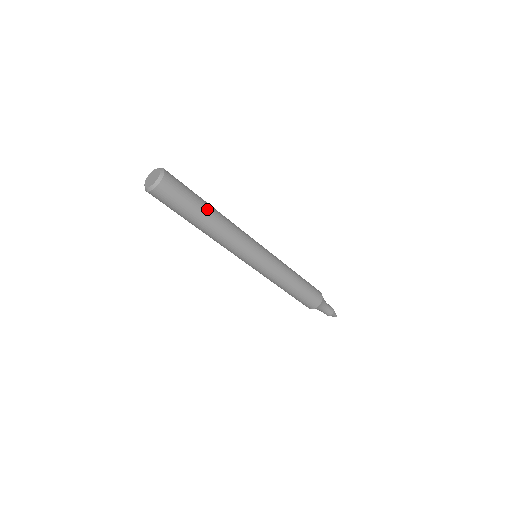
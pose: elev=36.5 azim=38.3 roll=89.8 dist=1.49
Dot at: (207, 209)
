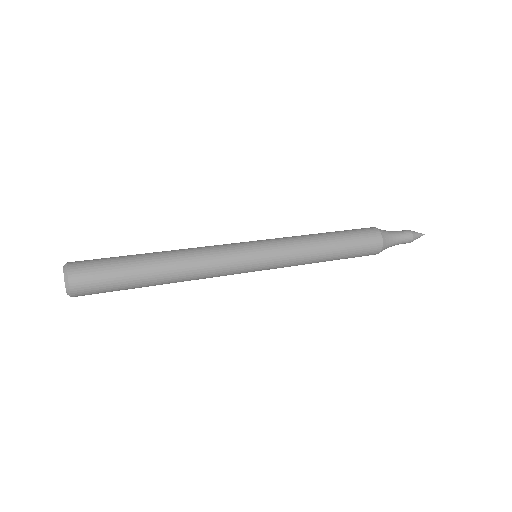
Dot at: (148, 269)
